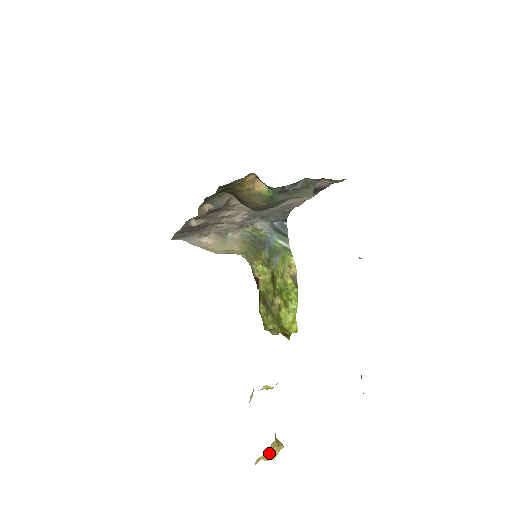
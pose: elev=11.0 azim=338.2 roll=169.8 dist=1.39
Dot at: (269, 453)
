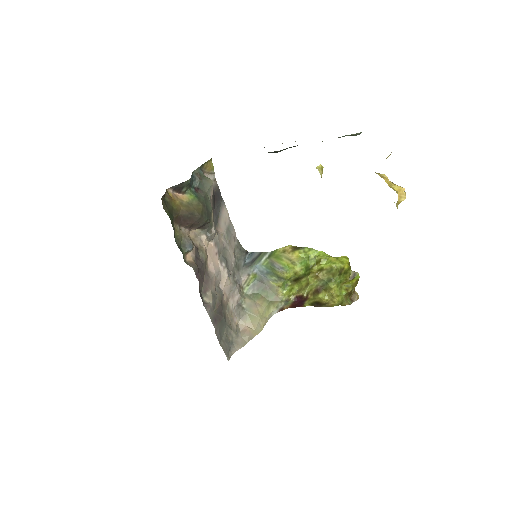
Dot at: (393, 187)
